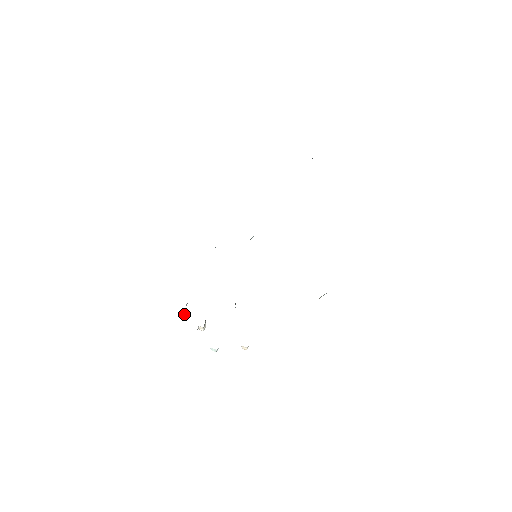
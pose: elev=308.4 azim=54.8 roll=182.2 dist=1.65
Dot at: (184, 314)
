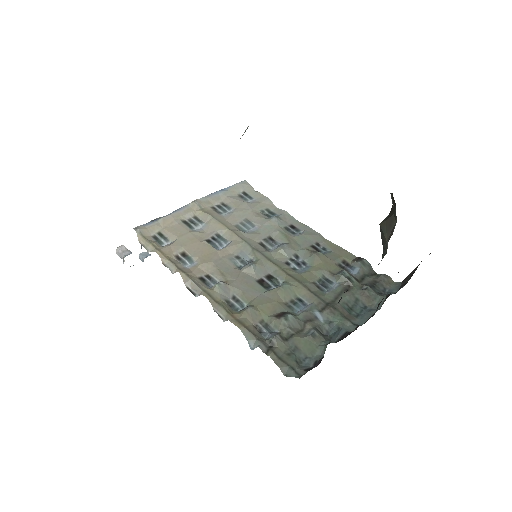
Dot at: occluded
